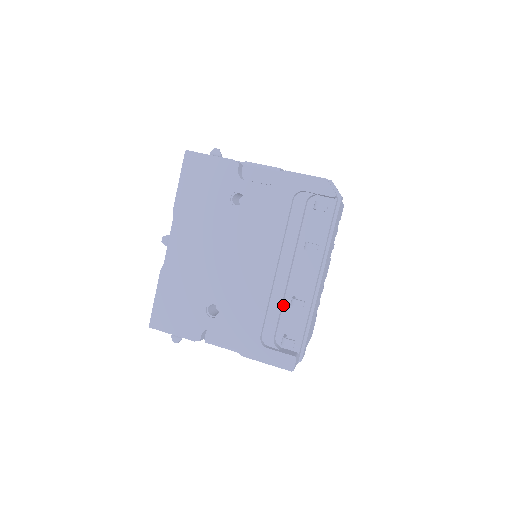
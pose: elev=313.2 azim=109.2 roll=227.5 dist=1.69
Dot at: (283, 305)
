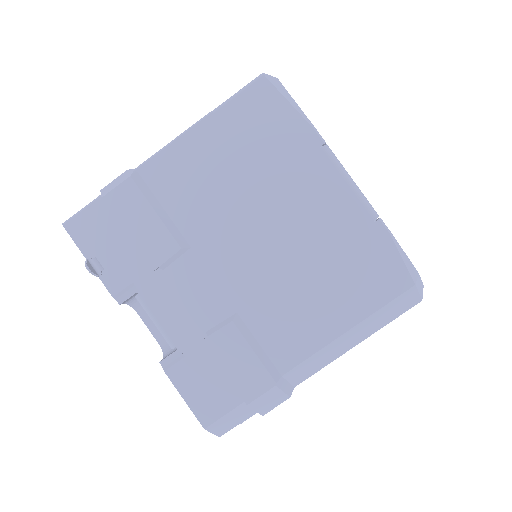
Dot at: occluded
